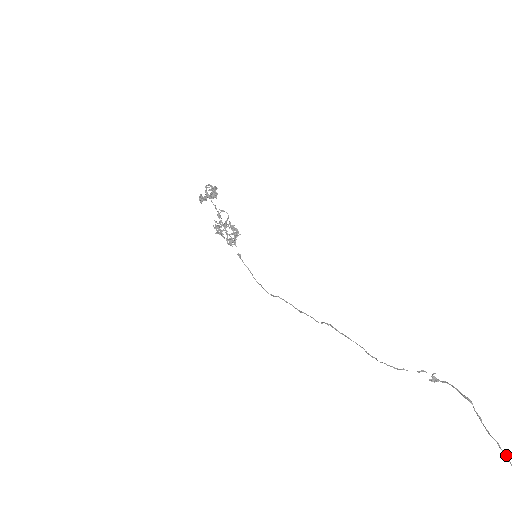
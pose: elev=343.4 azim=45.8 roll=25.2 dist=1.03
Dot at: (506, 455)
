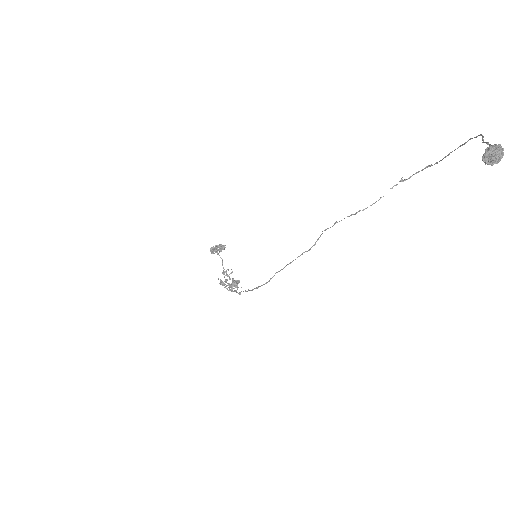
Dot at: (460, 145)
